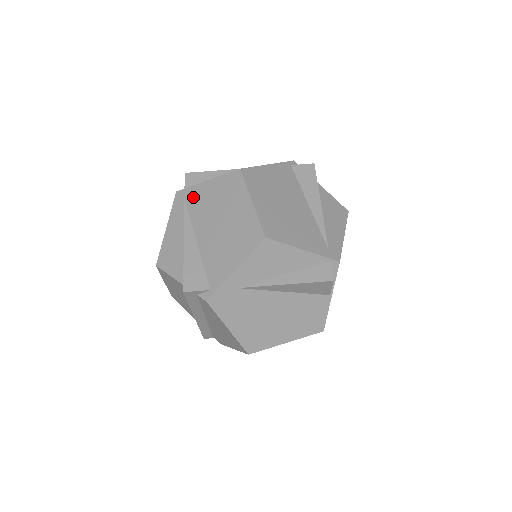
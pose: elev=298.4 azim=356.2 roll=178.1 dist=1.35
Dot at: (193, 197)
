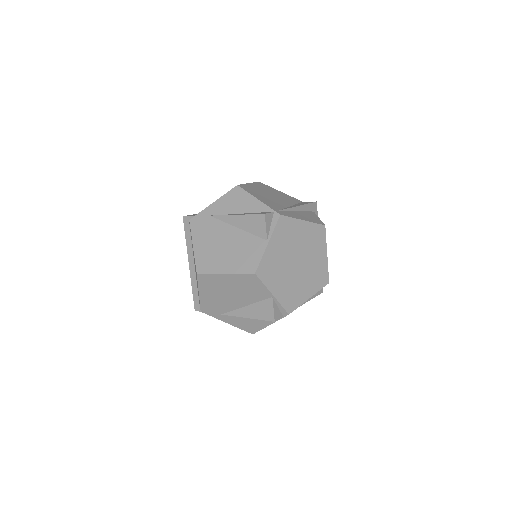
Dot at: occluded
